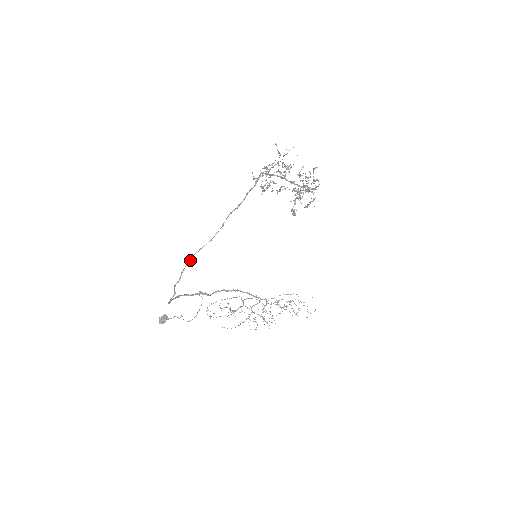
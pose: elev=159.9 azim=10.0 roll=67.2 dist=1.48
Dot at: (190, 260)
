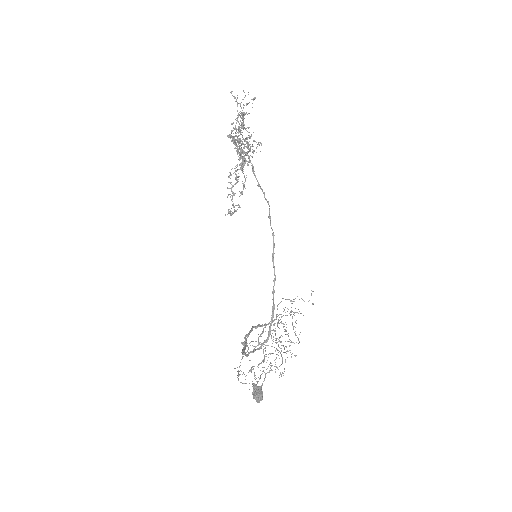
Dot at: (273, 234)
